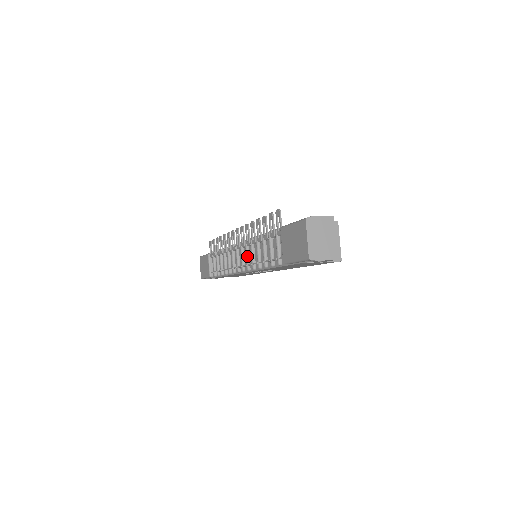
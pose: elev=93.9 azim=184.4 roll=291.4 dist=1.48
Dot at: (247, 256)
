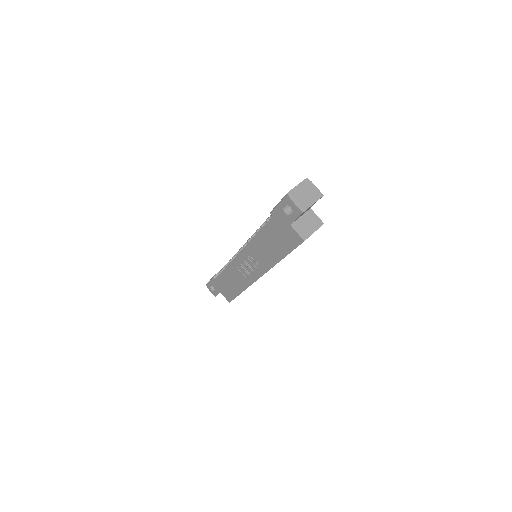
Dot at: occluded
